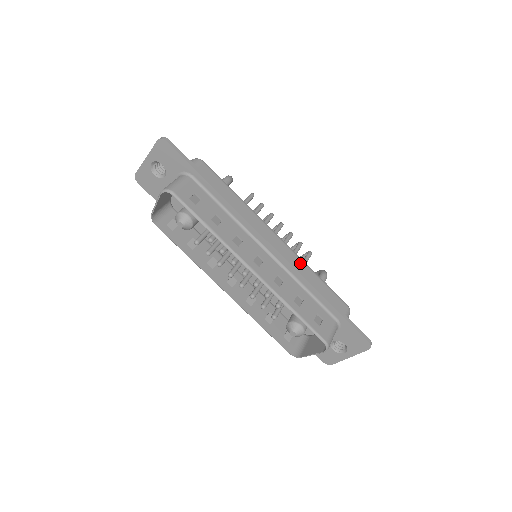
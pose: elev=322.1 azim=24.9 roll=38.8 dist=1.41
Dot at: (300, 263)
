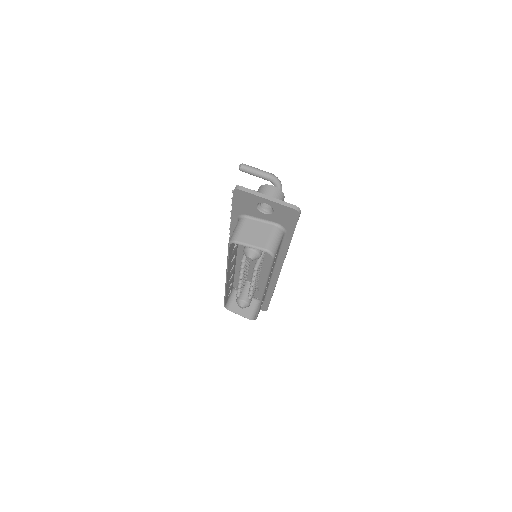
Dot at: occluded
